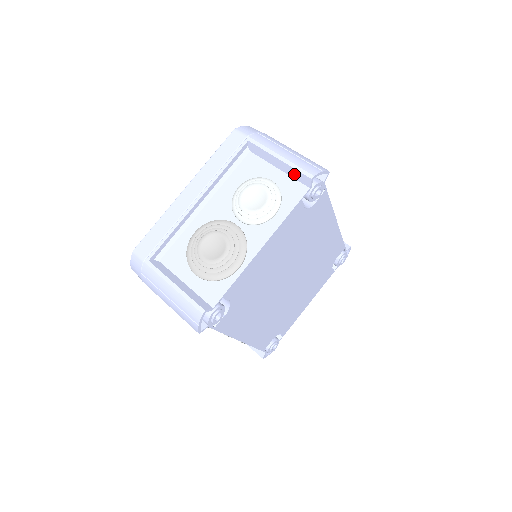
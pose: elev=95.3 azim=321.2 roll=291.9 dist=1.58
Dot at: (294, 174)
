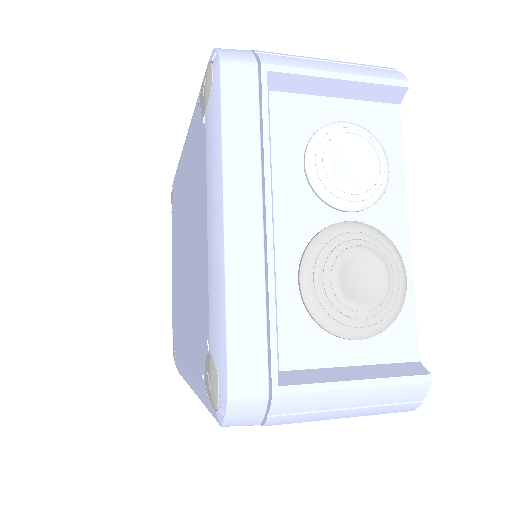
Dot at: (371, 93)
